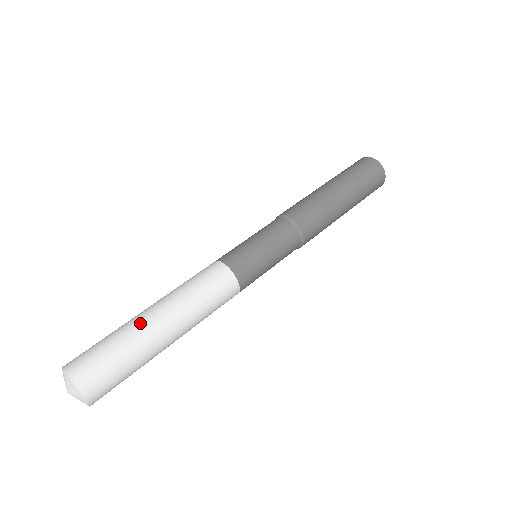
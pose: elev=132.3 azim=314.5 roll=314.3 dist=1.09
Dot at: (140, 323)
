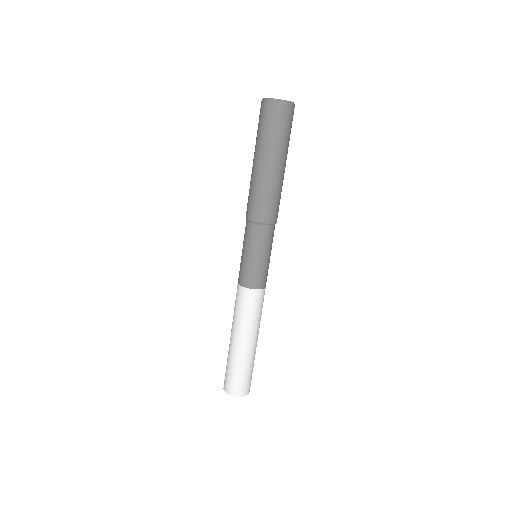
Dot at: (239, 353)
